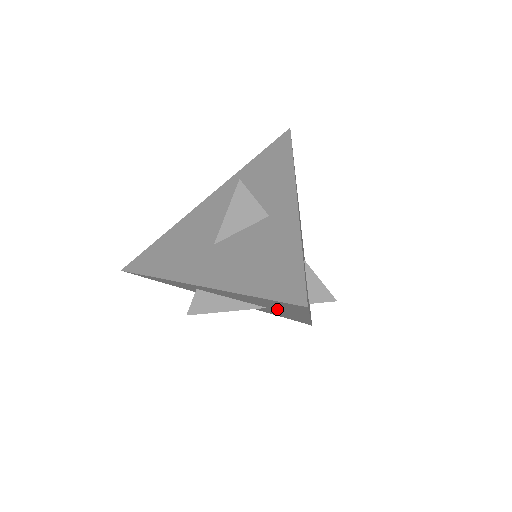
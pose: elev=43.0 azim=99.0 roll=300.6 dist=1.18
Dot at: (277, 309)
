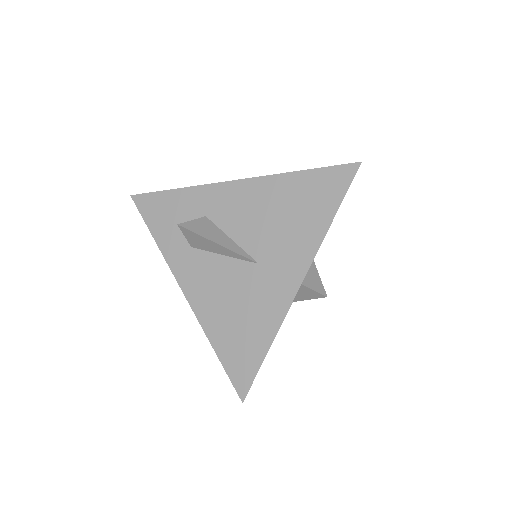
Dot at: (277, 254)
